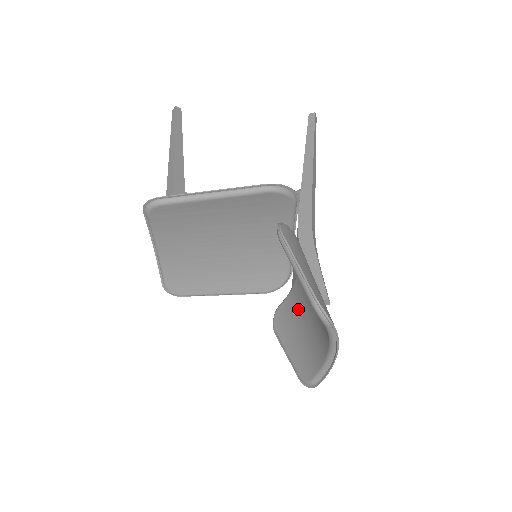
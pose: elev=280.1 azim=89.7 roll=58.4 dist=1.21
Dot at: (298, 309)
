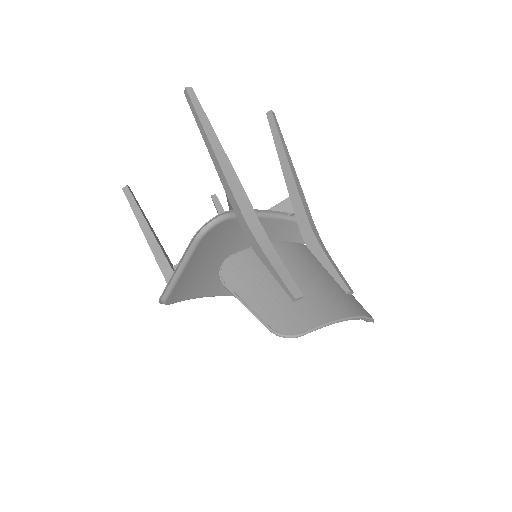
Dot at: occluded
